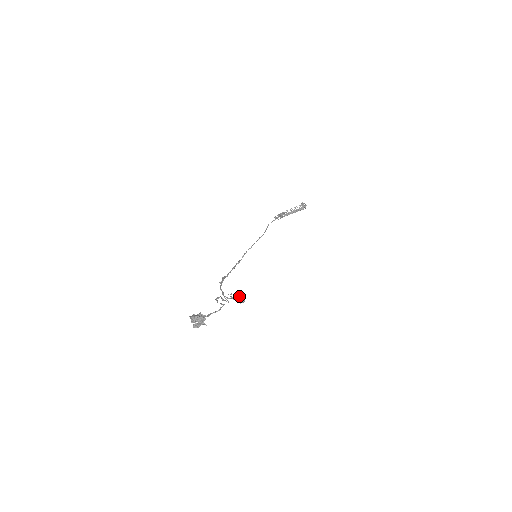
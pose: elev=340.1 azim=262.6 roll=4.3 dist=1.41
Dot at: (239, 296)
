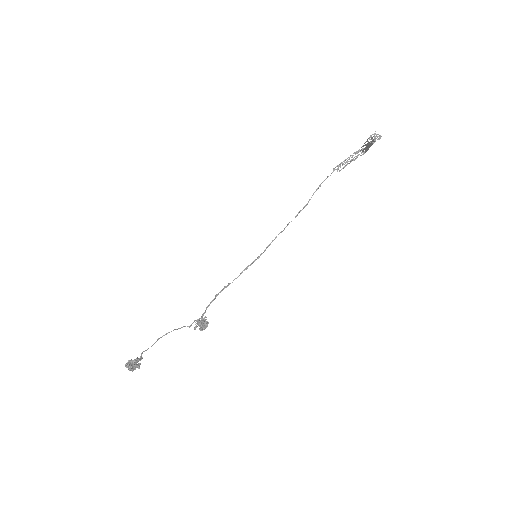
Dot at: (198, 324)
